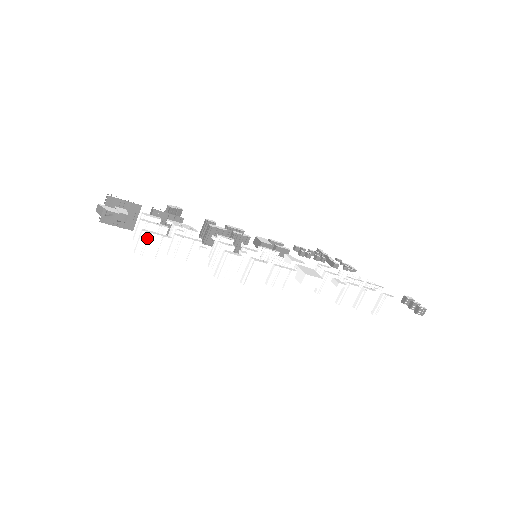
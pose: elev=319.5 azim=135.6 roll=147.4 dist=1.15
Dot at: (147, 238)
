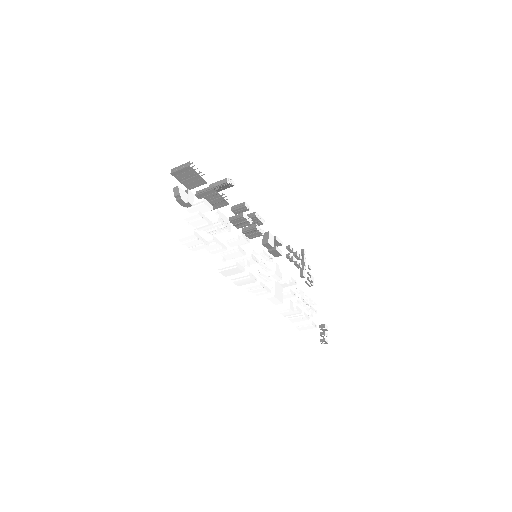
Dot at: (193, 239)
